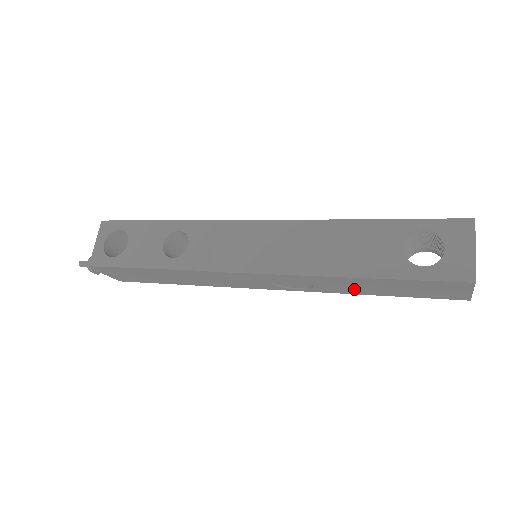
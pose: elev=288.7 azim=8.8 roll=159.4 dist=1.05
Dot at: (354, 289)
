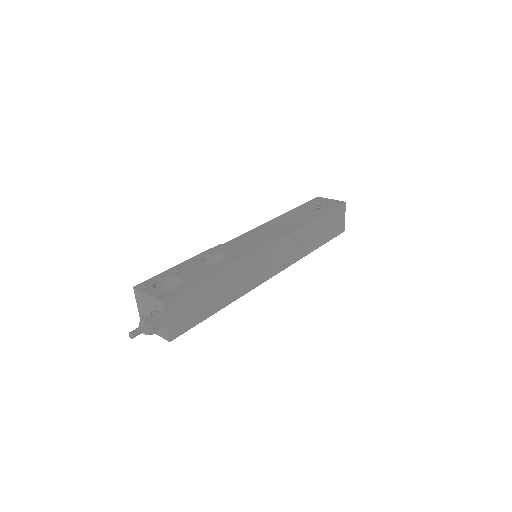
Dot at: (311, 242)
